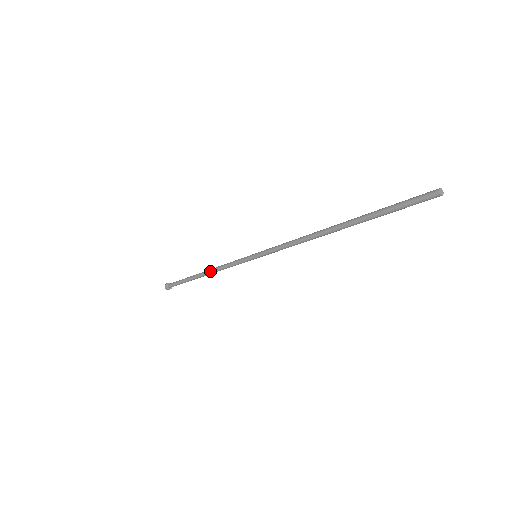
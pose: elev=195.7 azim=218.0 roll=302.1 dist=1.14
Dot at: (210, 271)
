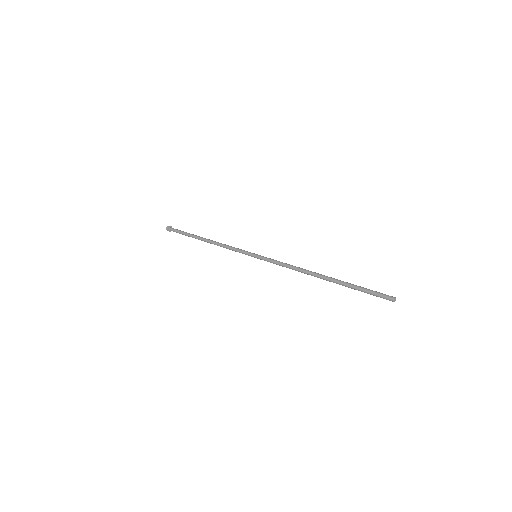
Dot at: occluded
